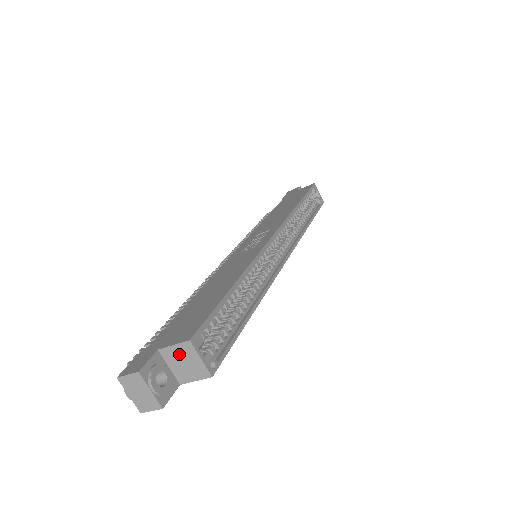
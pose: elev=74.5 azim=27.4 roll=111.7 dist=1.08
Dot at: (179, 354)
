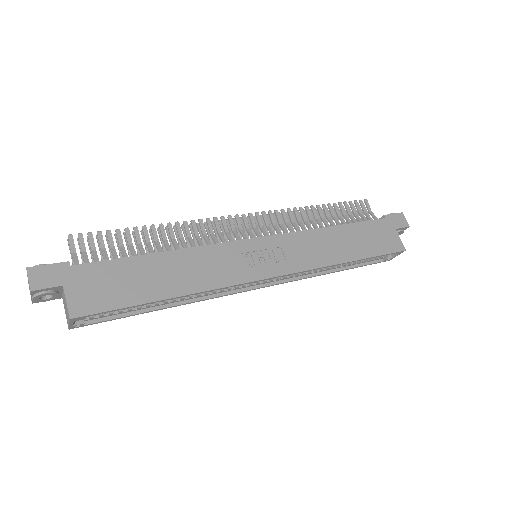
Dot at: (66, 305)
